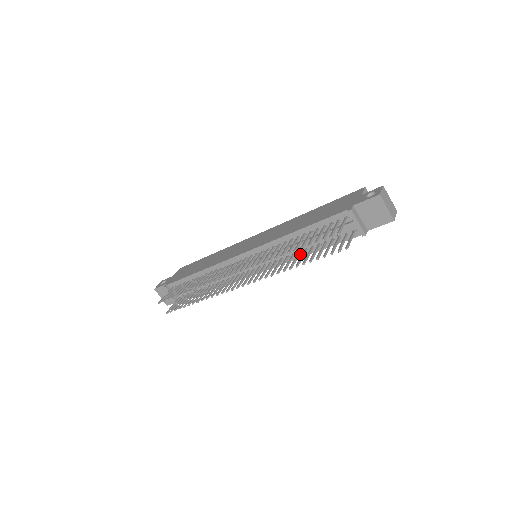
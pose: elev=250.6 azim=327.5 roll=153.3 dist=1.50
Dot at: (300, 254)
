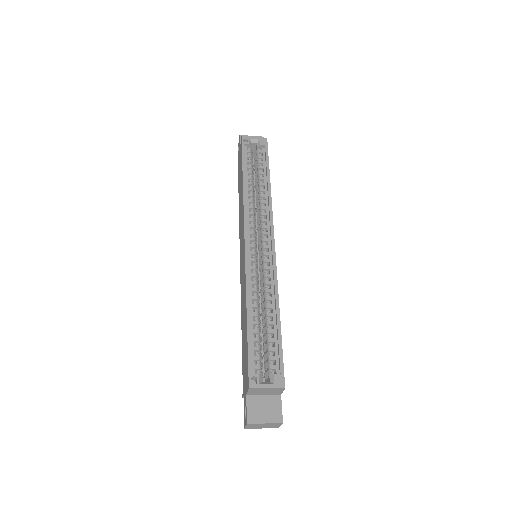
Dot at: occluded
